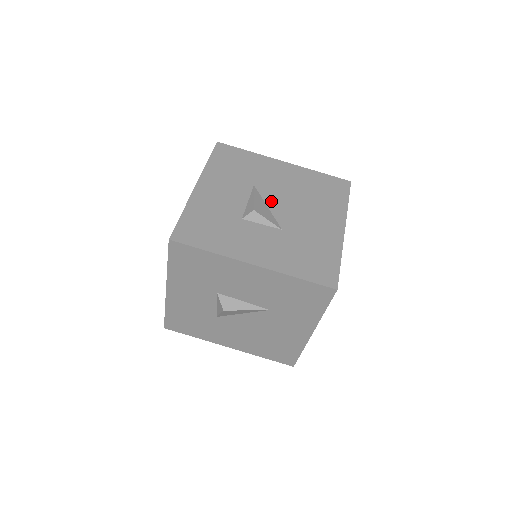
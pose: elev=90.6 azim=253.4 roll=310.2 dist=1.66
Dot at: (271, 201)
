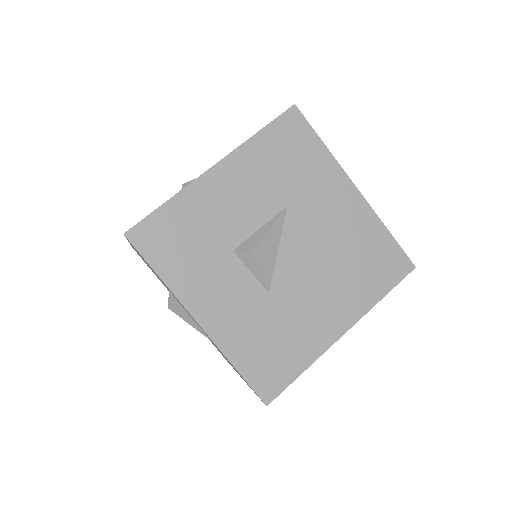
Dot at: (289, 243)
